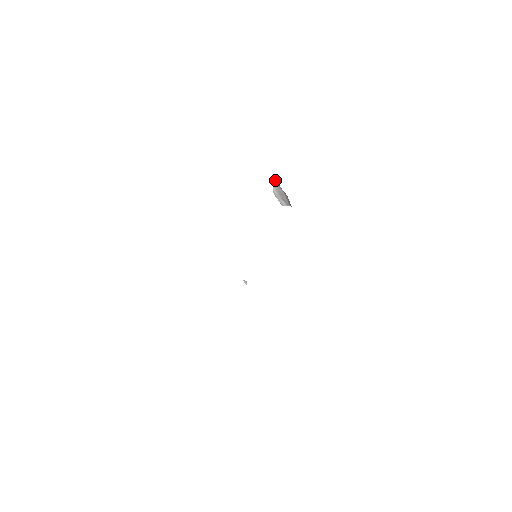
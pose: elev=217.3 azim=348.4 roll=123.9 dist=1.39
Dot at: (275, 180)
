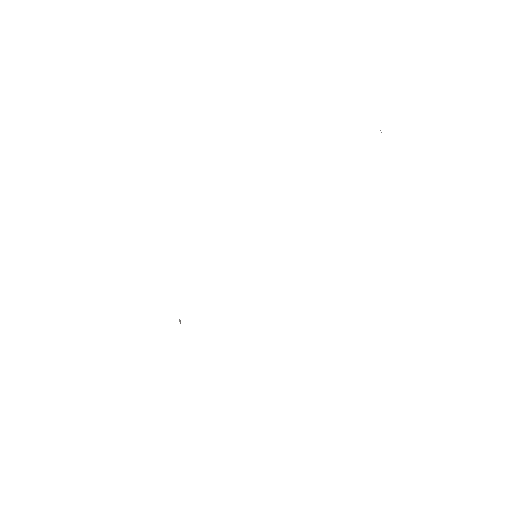
Dot at: occluded
